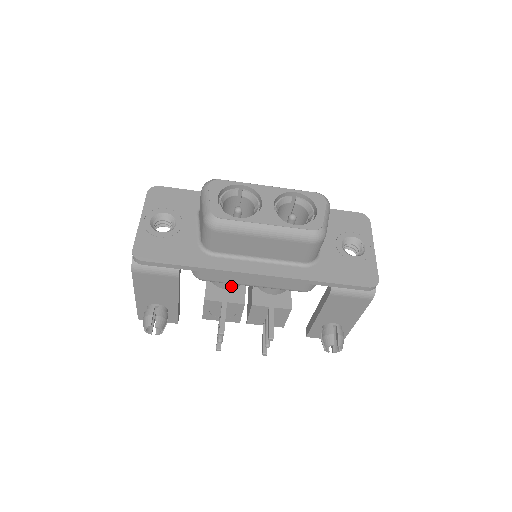
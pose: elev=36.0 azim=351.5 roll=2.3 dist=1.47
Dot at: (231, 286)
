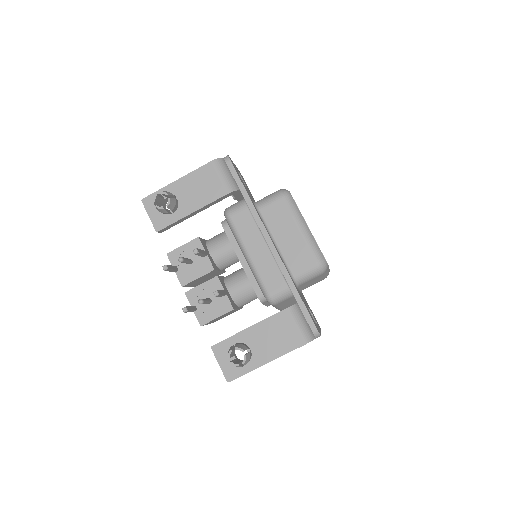
Dot at: (216, 256)
